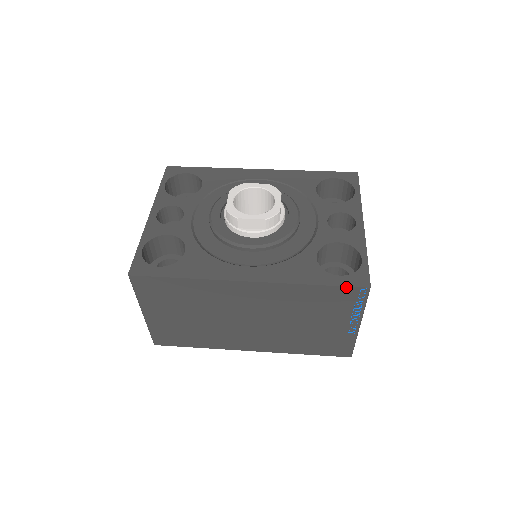
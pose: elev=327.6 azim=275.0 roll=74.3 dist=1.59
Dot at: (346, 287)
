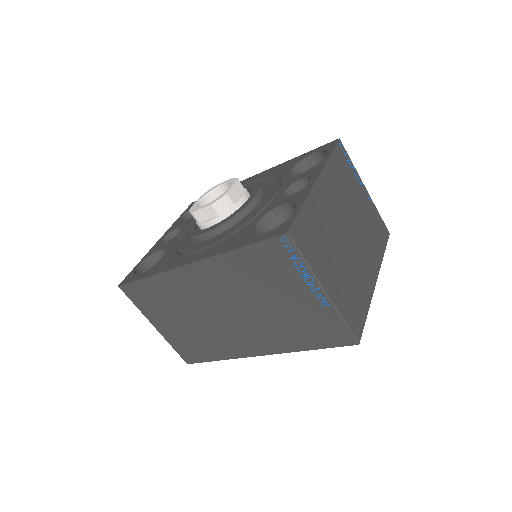
Dot at: (266, 241)
